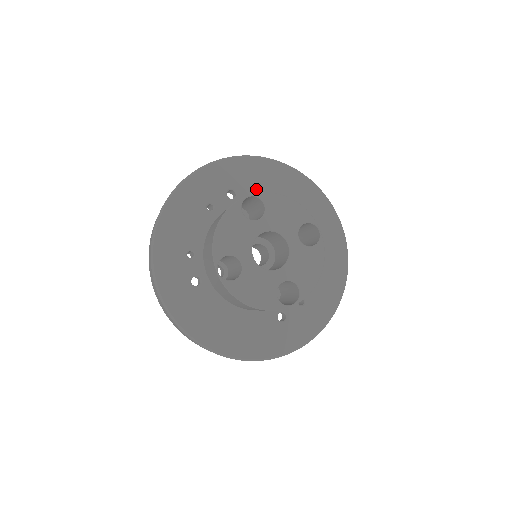
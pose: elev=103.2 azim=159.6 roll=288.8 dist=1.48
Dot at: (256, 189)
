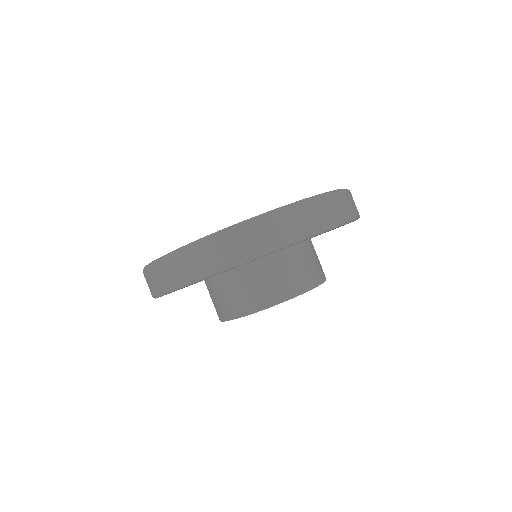
Dot at: occluded
